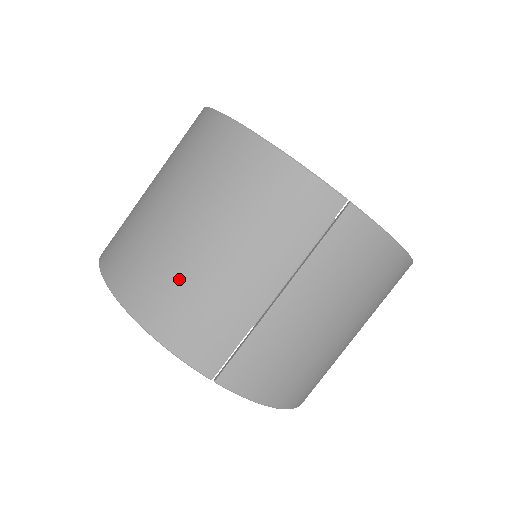
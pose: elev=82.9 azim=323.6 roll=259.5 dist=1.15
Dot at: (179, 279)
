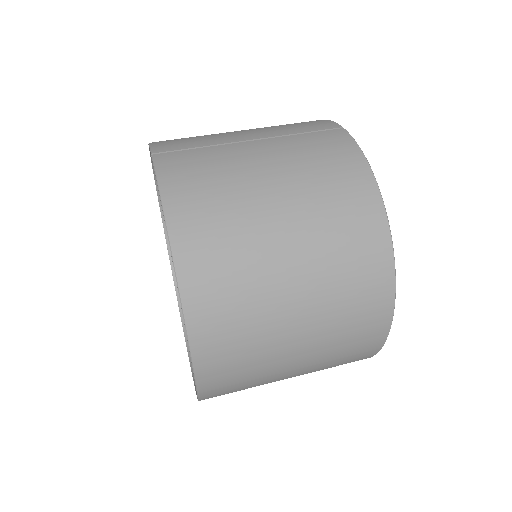
Dot at: occluded
